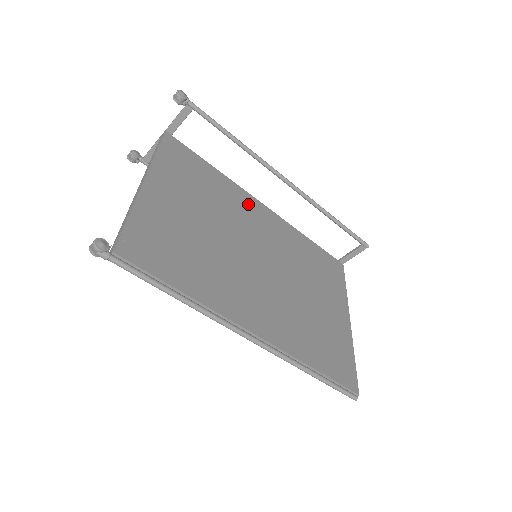
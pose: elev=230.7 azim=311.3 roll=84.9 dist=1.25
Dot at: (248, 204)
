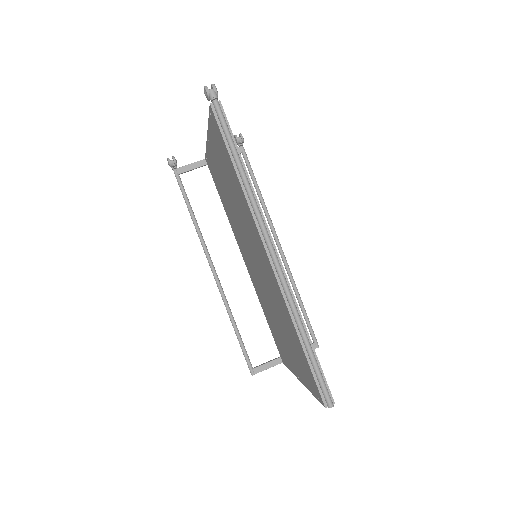
Dot at: occluded
